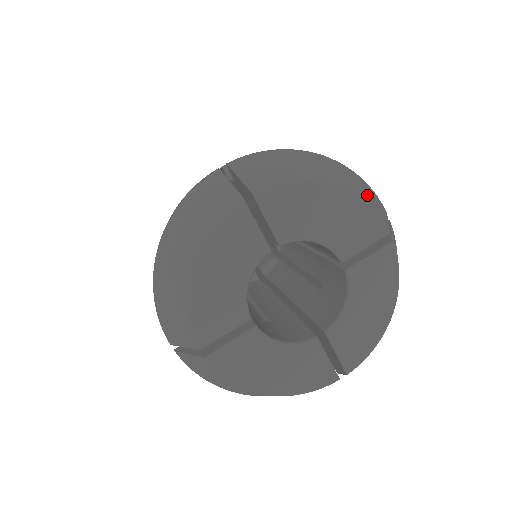
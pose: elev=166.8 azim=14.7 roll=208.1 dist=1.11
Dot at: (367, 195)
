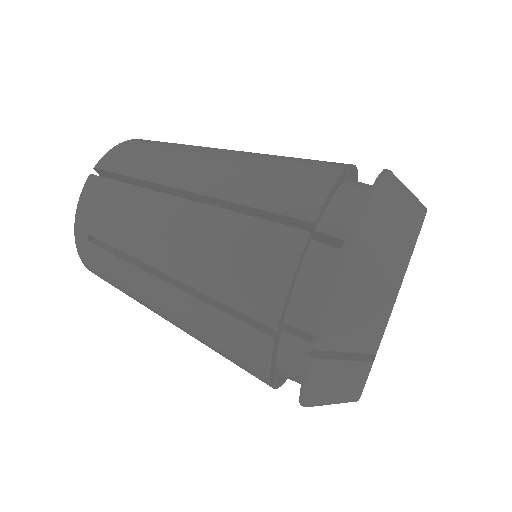
Dot at: occluded
